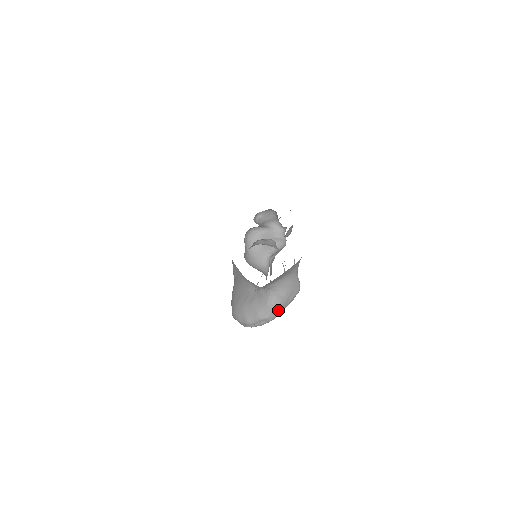
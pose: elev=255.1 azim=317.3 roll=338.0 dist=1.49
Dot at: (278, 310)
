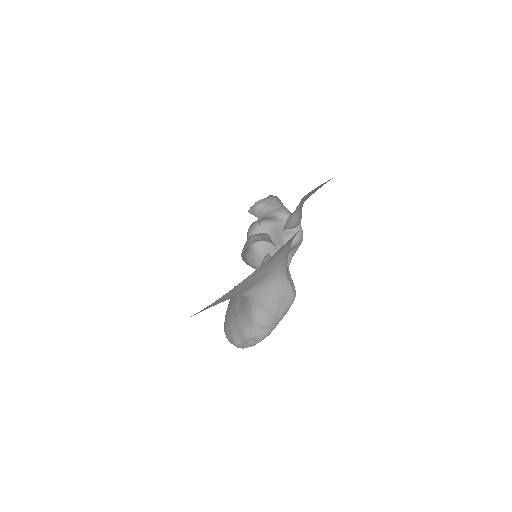
Dot at: (267, 326)
